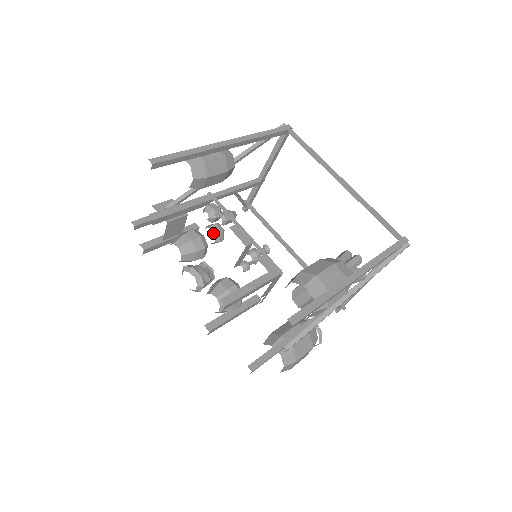
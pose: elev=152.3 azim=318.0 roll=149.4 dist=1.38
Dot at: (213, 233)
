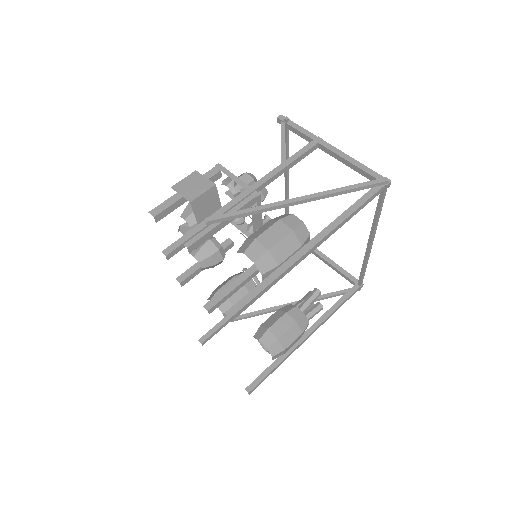
Dot at: occluded
